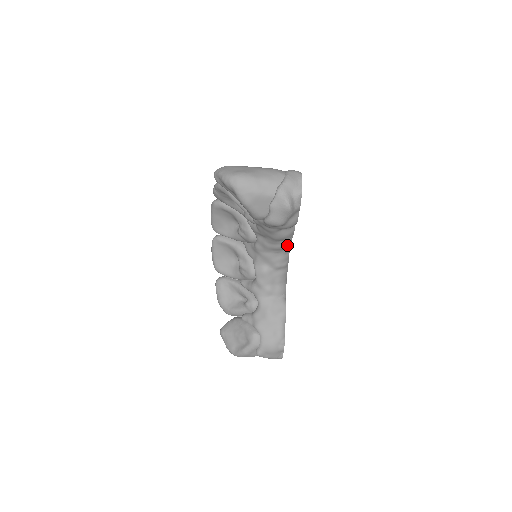
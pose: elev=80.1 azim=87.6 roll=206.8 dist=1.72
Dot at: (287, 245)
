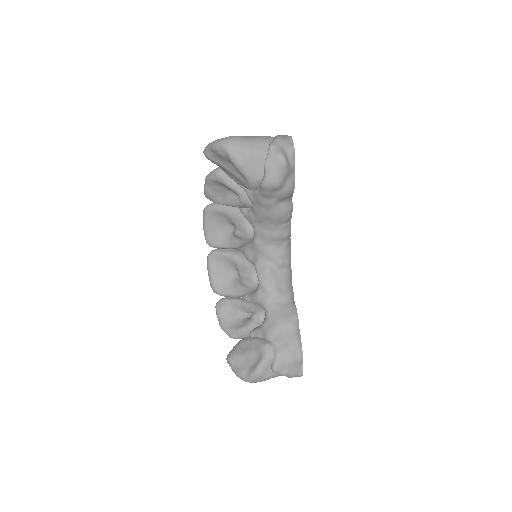
Dot at: (287, 232)
